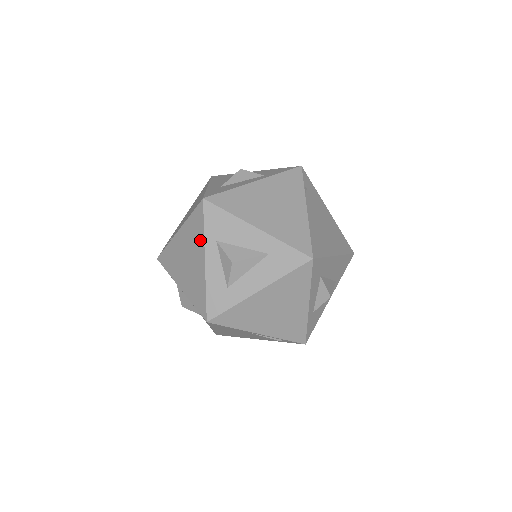
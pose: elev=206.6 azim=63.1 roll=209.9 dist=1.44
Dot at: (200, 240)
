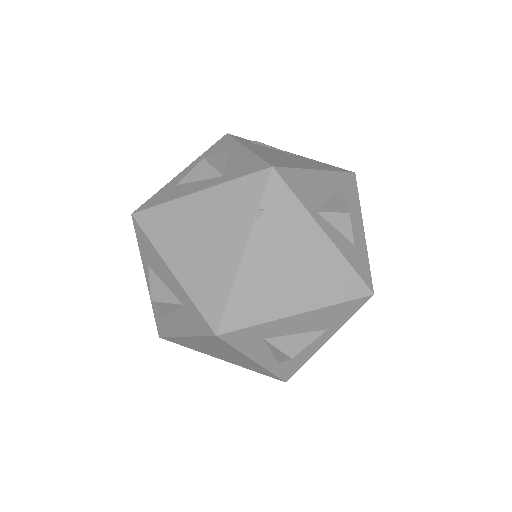
Dot at: occluded
